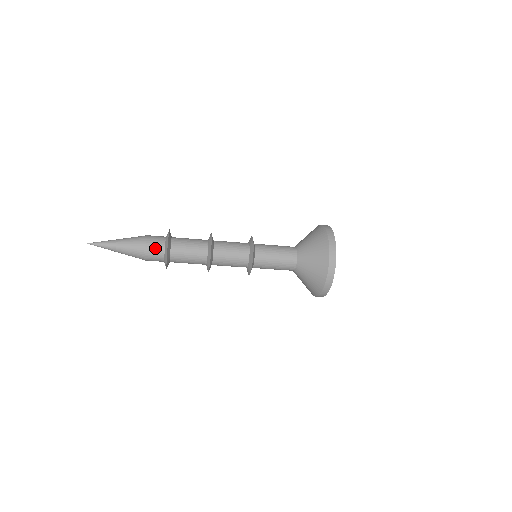
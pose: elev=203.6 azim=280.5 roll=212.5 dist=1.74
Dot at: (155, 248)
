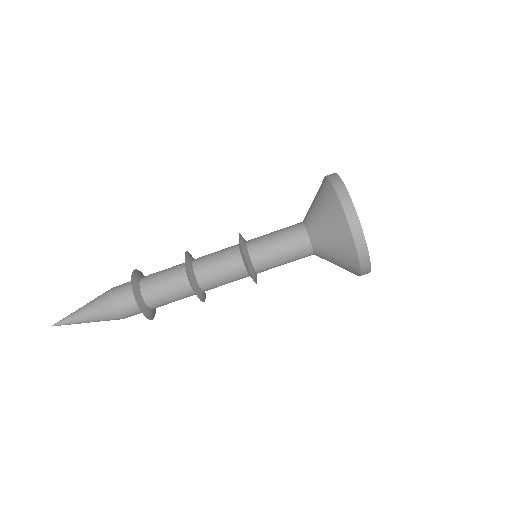
Dot at: (124, 284)
